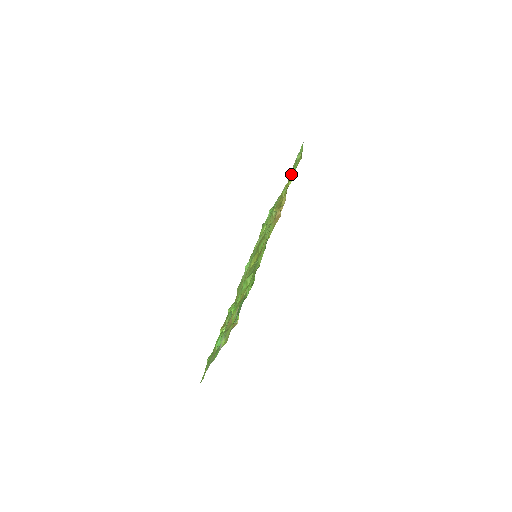
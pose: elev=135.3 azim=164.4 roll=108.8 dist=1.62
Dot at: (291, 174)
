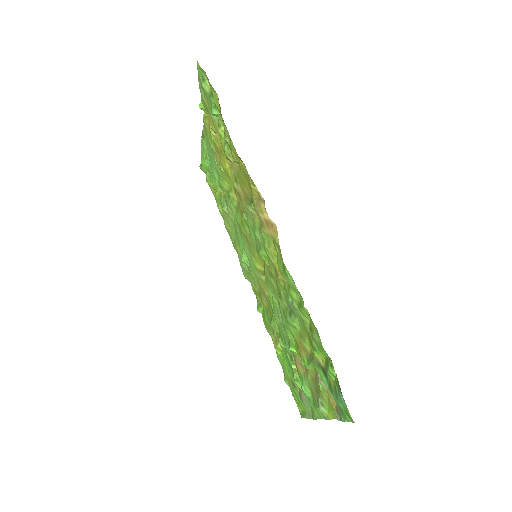
Dot at: (224, 131)
